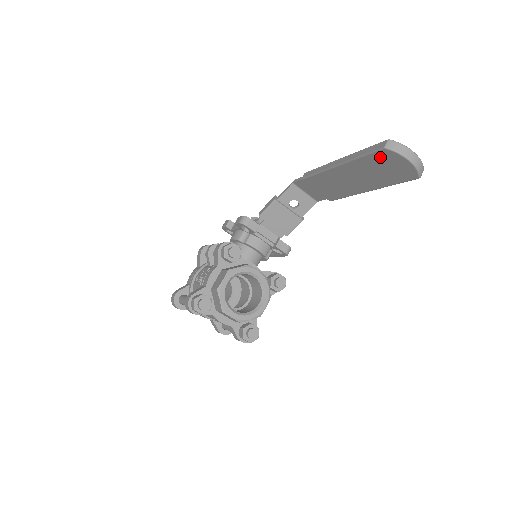
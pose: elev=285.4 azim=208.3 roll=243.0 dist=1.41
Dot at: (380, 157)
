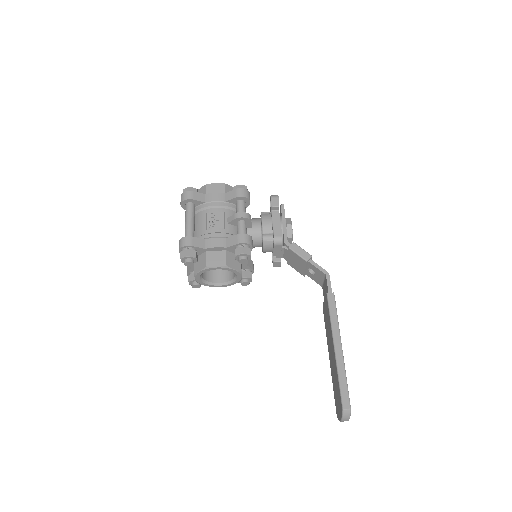
Dot at: (340, 398)
